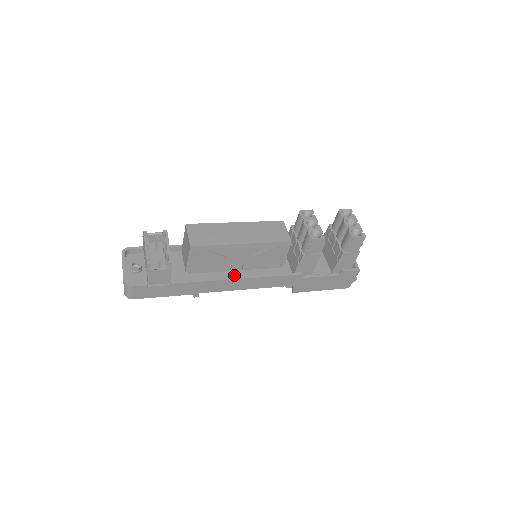
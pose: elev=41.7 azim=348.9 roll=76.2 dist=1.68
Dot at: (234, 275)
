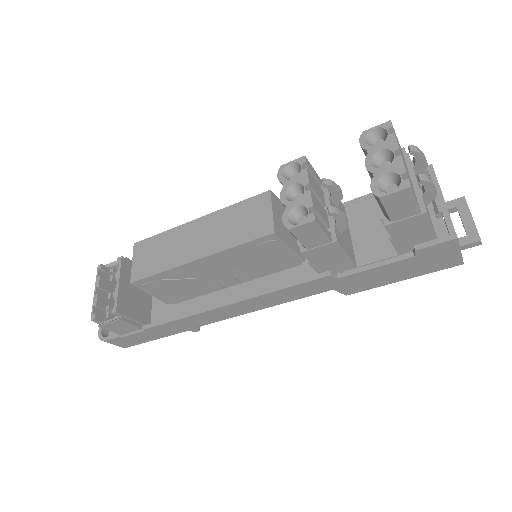
Dot at: (229, 295)
